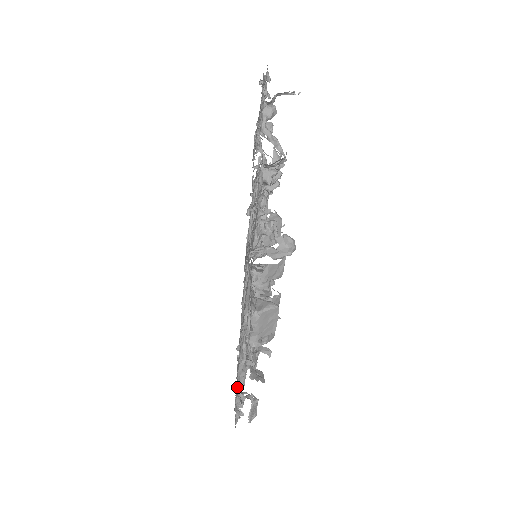
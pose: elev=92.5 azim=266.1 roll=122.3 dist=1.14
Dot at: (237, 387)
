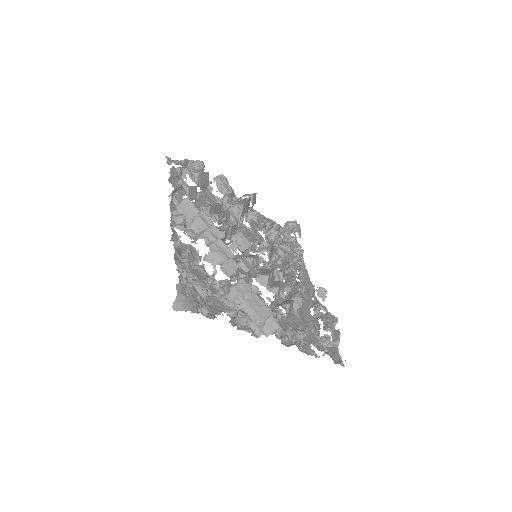
Dot at: occluded
